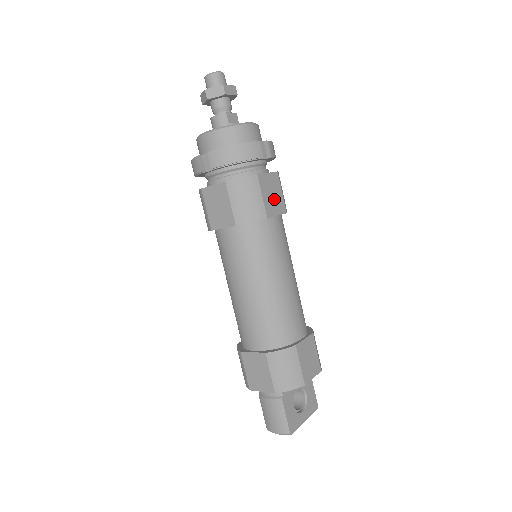
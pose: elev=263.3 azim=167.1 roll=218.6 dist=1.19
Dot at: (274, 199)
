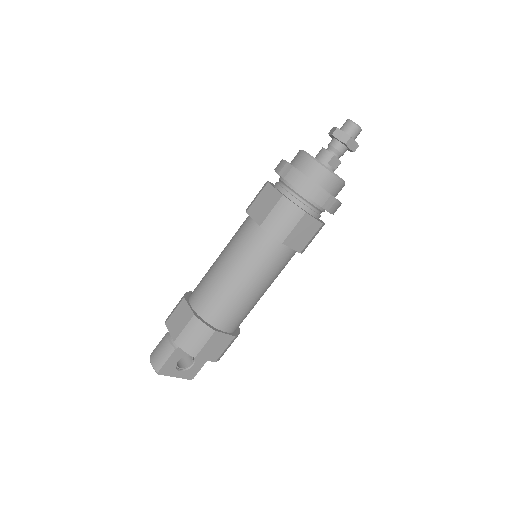
Dot at: (301, 237)
